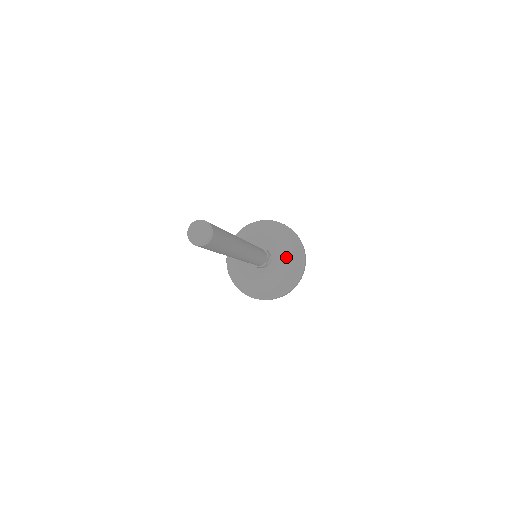
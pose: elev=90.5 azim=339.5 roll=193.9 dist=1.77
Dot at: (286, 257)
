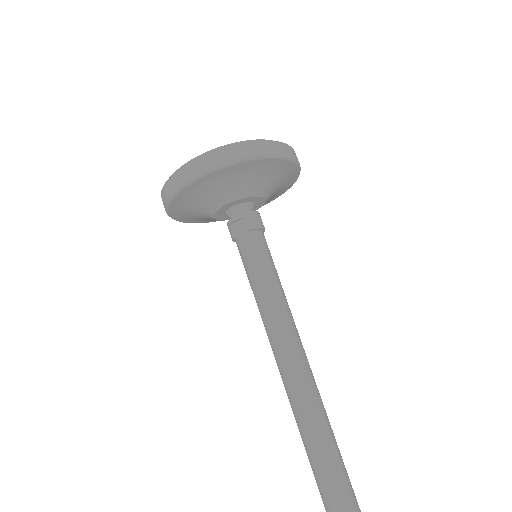
Dot at: occluded
